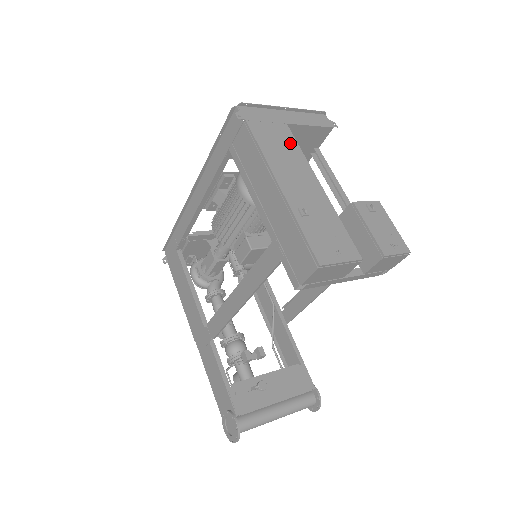
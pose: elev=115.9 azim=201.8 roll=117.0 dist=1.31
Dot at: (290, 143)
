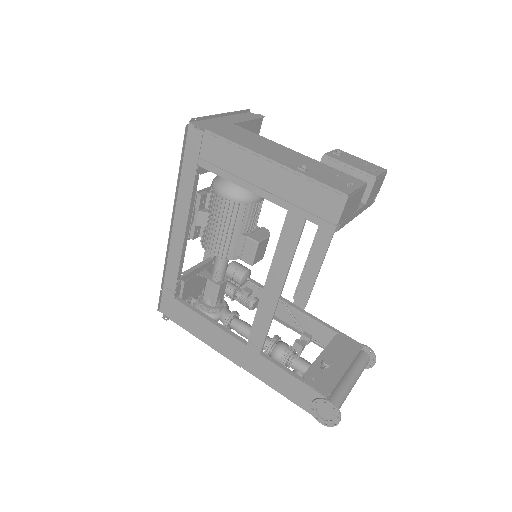
Dot at: (248, 134)
